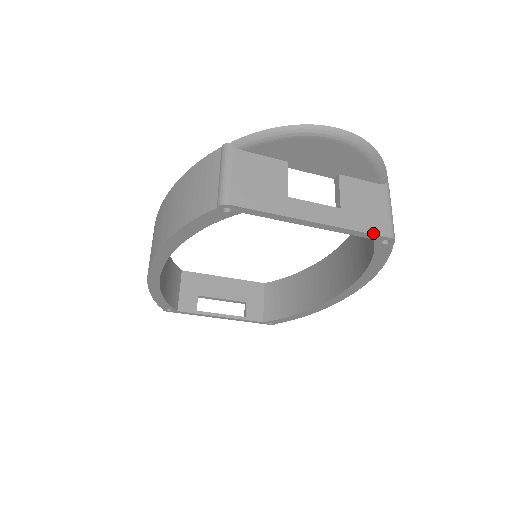
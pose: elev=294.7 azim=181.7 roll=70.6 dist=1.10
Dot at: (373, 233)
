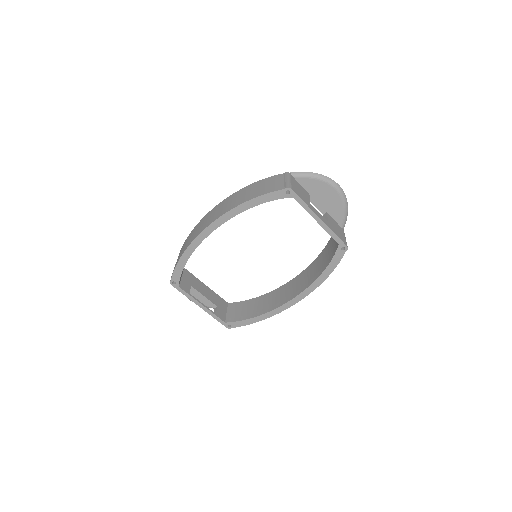
Dot at: (340, 239)
